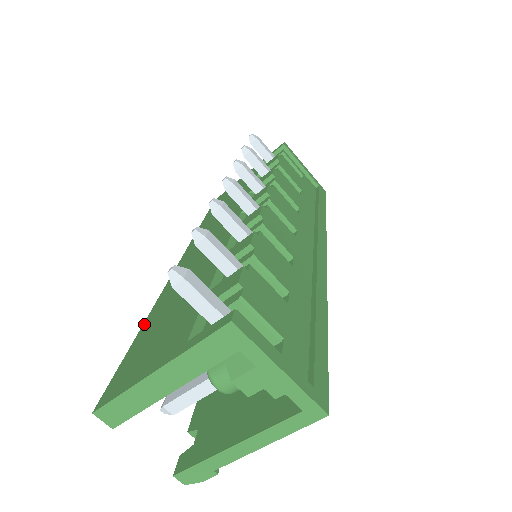
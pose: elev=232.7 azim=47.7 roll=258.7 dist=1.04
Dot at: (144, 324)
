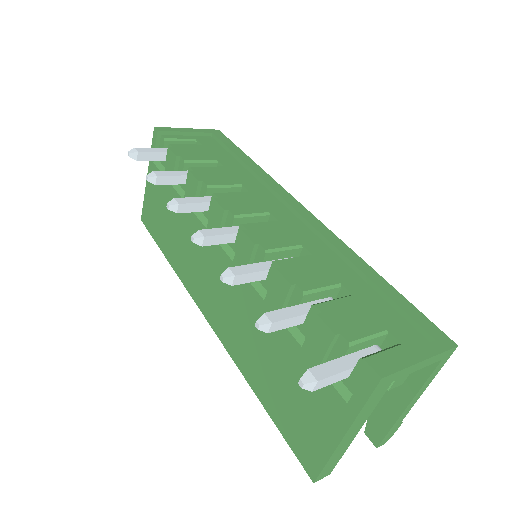
Dot at: (253, 389)
